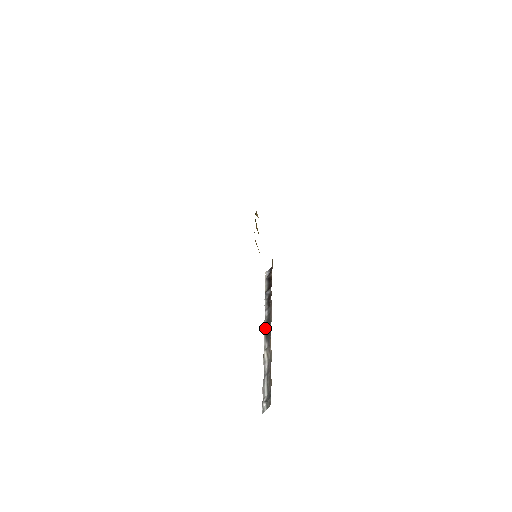
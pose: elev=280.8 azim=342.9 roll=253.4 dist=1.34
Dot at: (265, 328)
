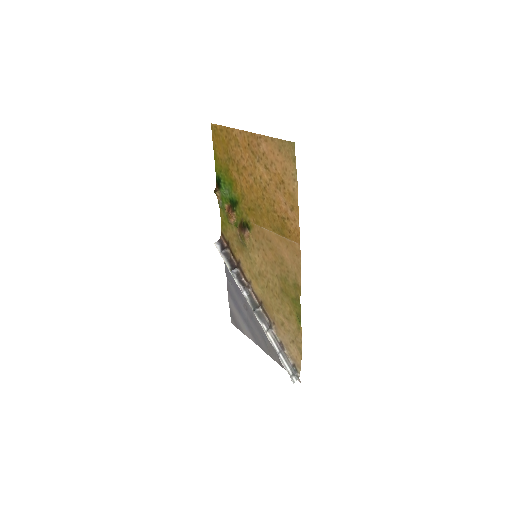
Dot at: (255, 310)
